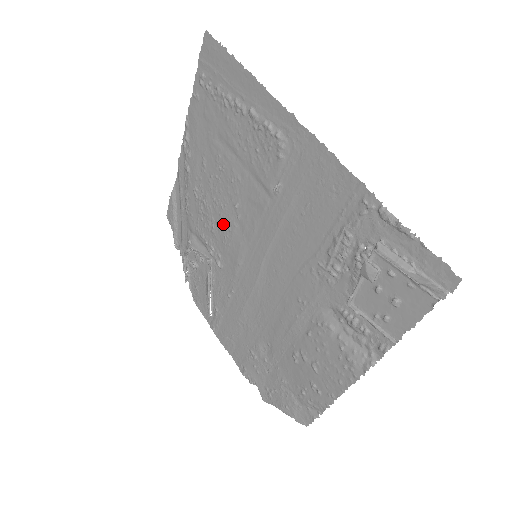
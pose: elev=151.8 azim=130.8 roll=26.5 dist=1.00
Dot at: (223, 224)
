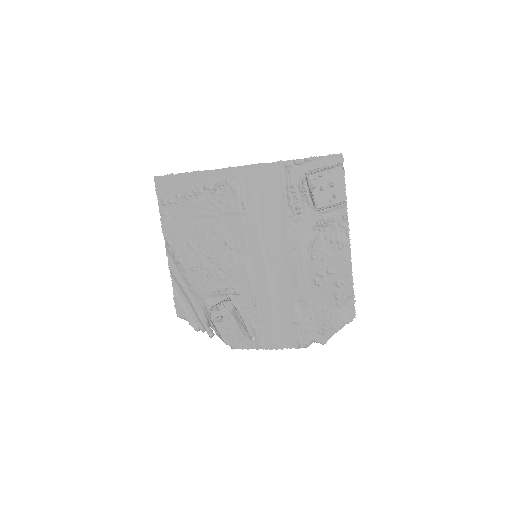
Dot at: (224, 264)
